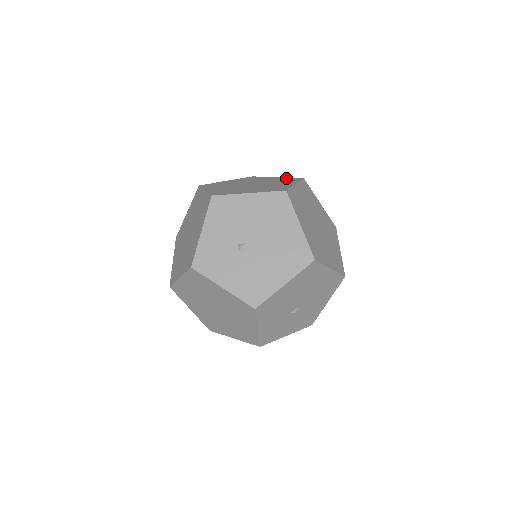
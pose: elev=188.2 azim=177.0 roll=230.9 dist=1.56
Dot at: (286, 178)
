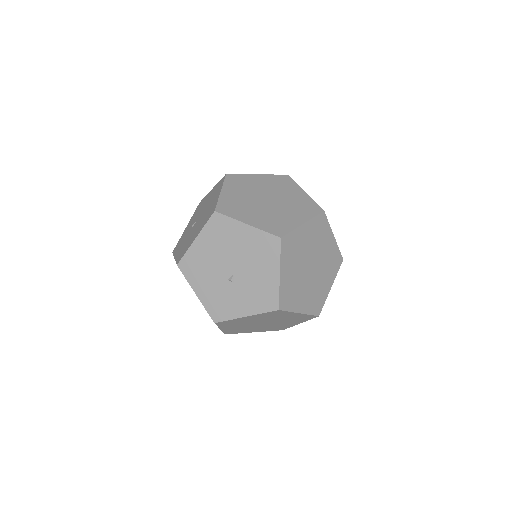
Dot at: occluded
